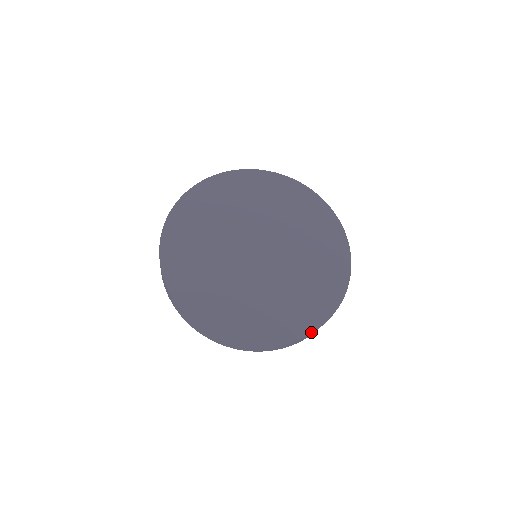
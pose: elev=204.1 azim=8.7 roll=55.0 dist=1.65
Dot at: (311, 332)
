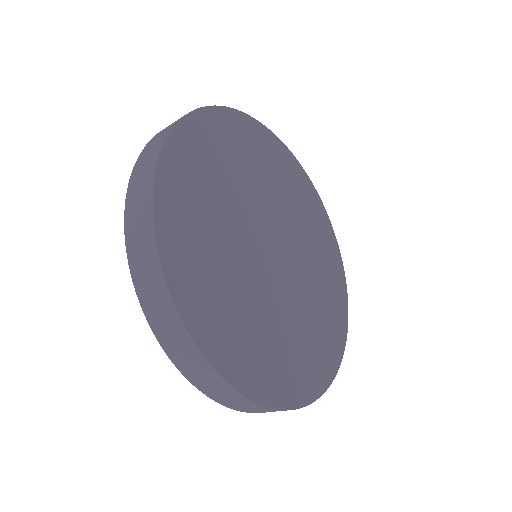
Dot at: (271, 406)
